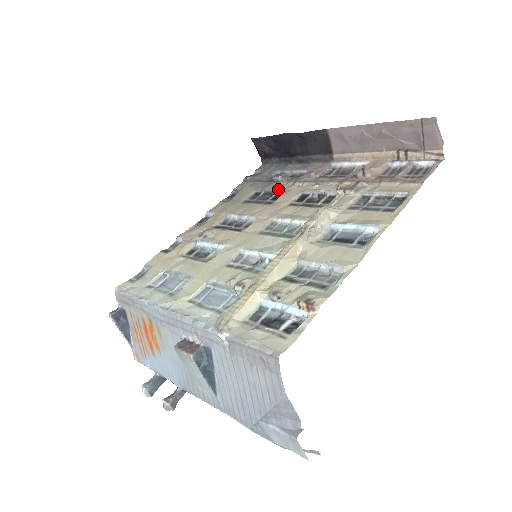
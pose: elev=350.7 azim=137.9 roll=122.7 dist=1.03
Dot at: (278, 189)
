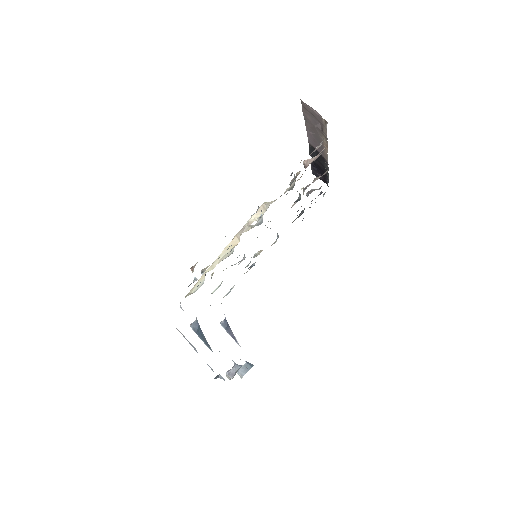
Dot at: occluded
